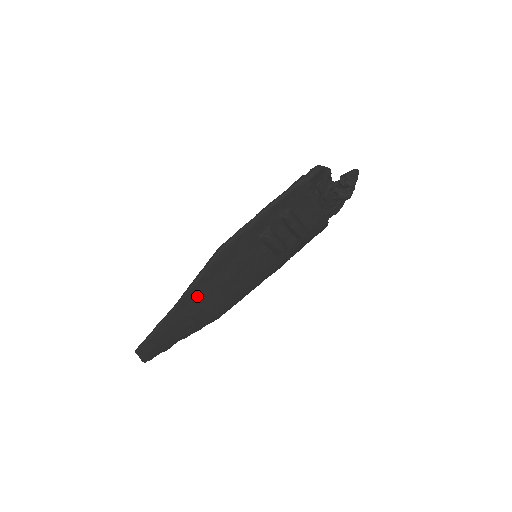
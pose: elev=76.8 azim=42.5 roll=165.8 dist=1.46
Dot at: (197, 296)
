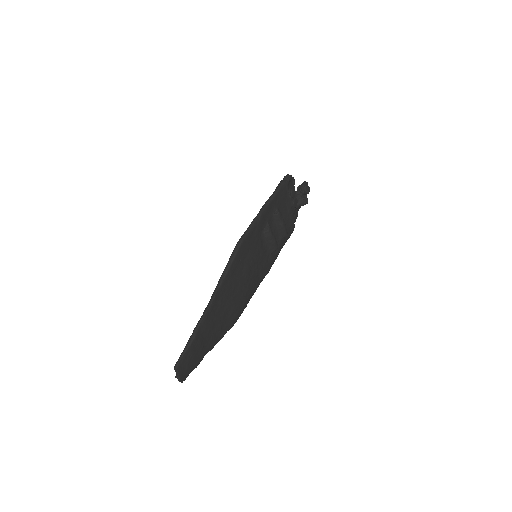
Dot at: (224, 294)
